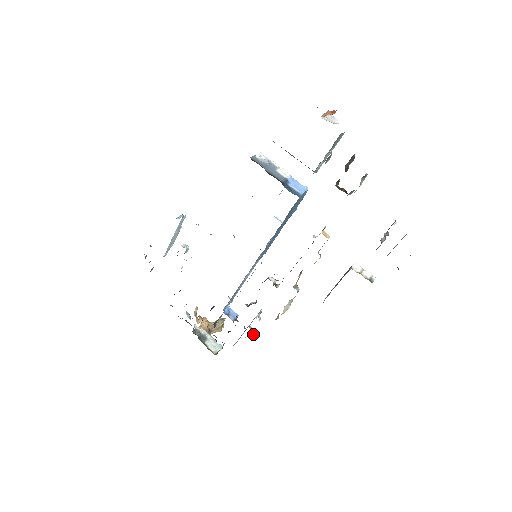
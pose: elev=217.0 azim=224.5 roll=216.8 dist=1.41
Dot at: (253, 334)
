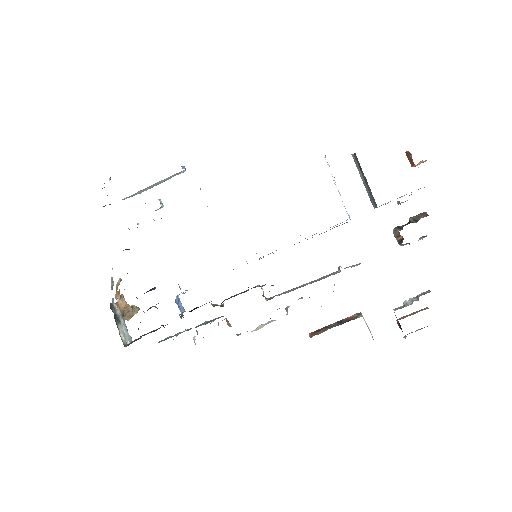
Dot at: occluded
